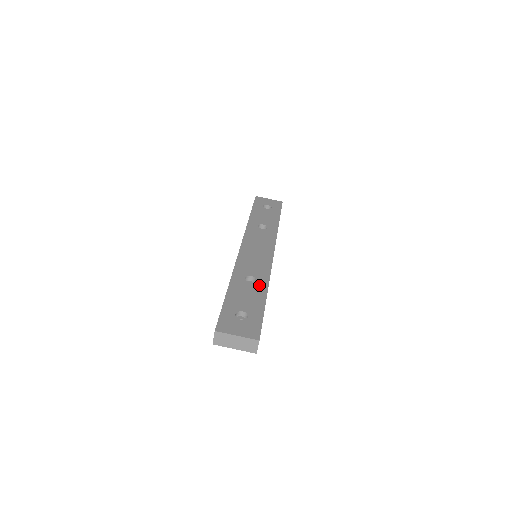
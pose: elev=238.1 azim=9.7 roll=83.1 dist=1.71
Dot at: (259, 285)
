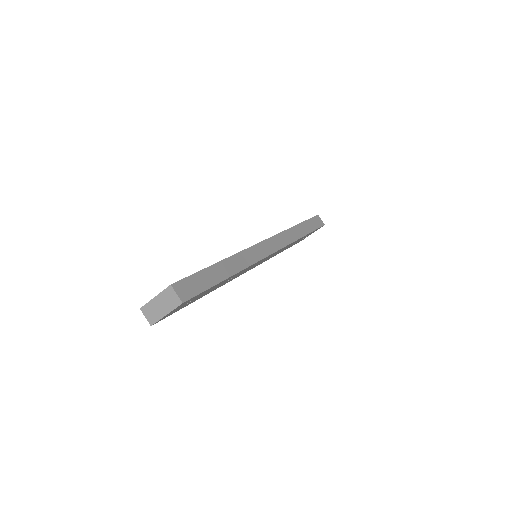
Dot at: occluded
